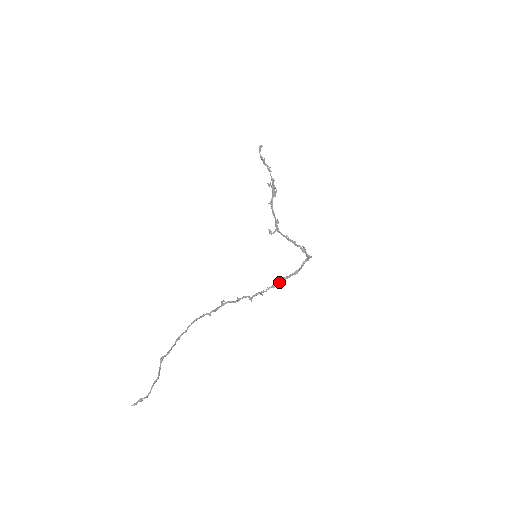
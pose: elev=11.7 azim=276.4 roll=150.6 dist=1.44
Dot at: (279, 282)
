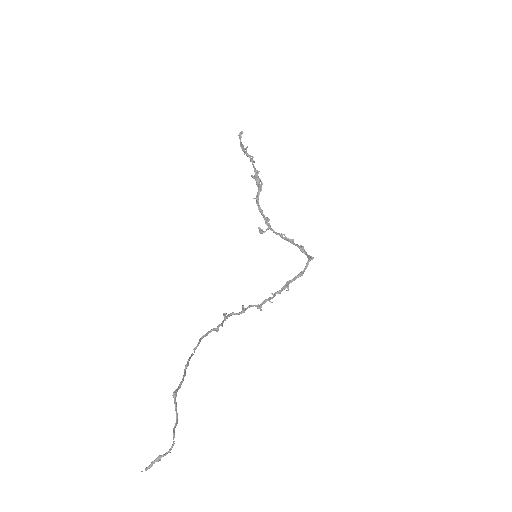
Dot at: (285, 286)
